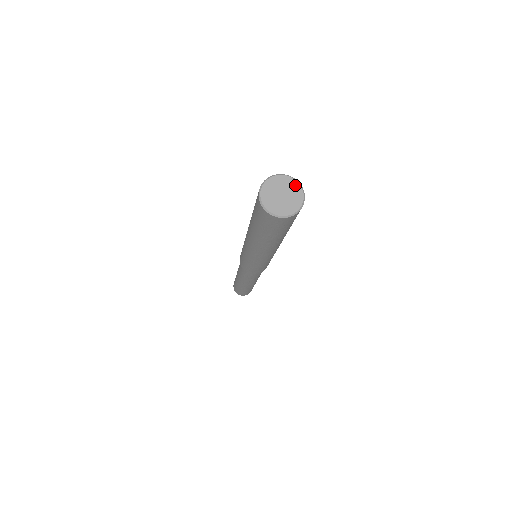
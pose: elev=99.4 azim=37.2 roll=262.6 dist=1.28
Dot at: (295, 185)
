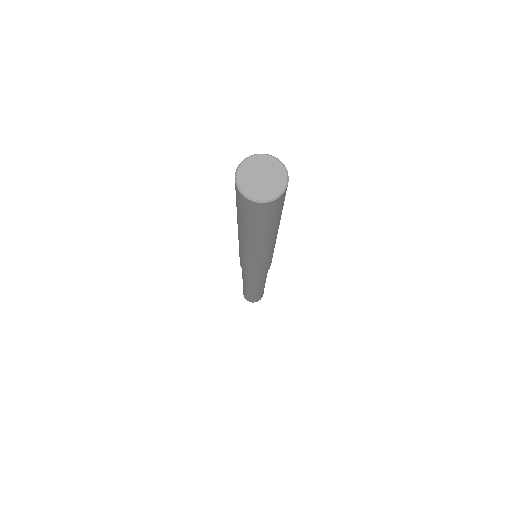
Dot at: (260, 159)
